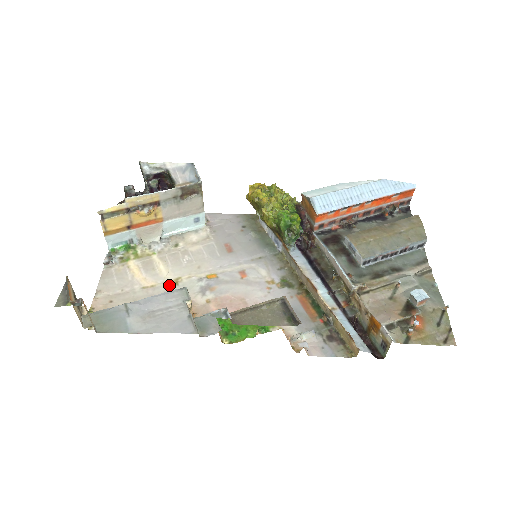
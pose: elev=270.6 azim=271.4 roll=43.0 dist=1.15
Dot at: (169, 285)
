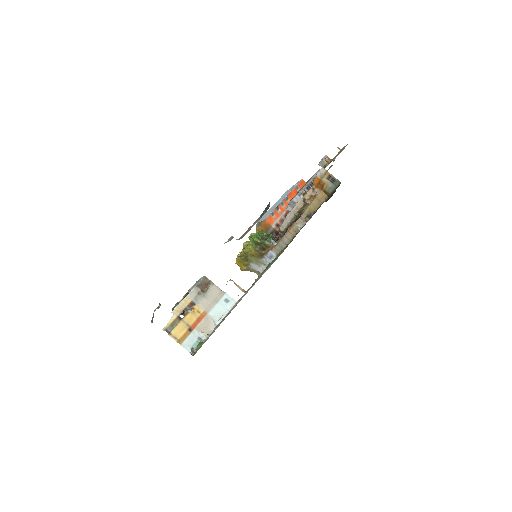
Dot at: occluded
